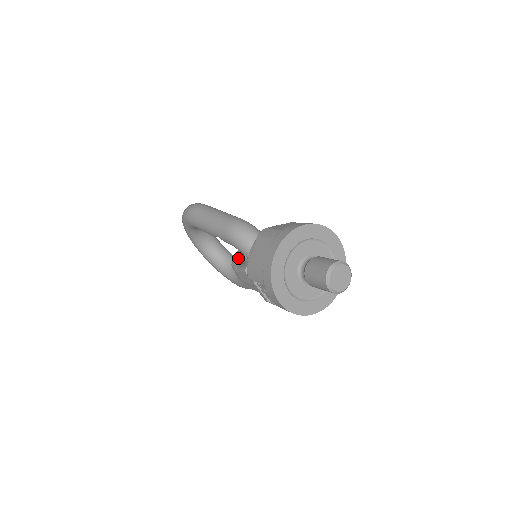
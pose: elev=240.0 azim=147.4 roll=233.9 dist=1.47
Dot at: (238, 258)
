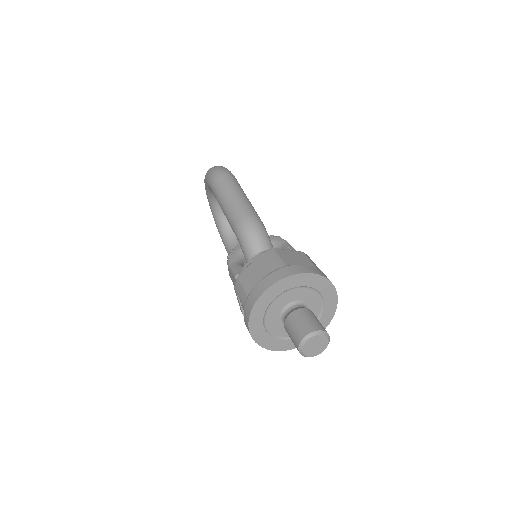
Dot at: (237, 253)
